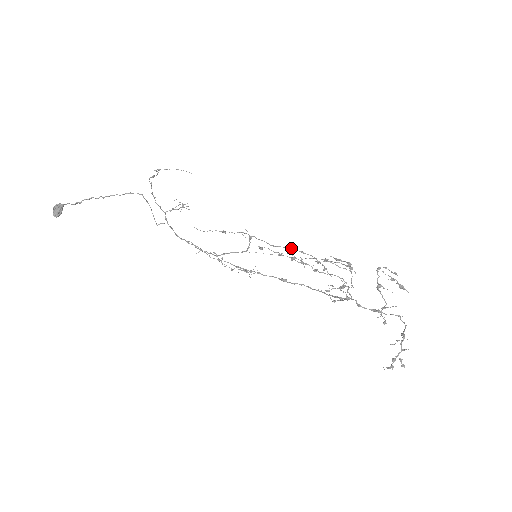
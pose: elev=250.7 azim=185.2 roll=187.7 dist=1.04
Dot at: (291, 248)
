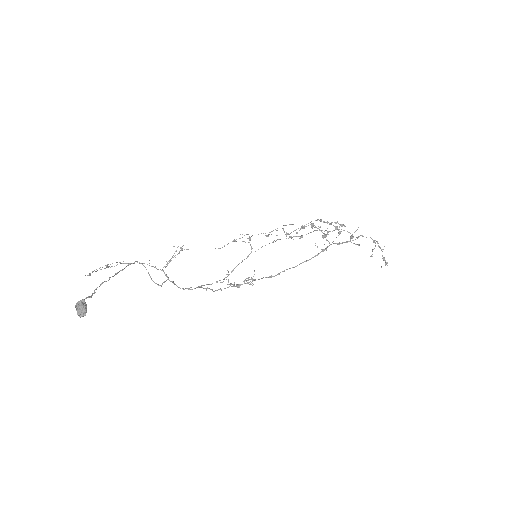
Dot at: (283, 225)
